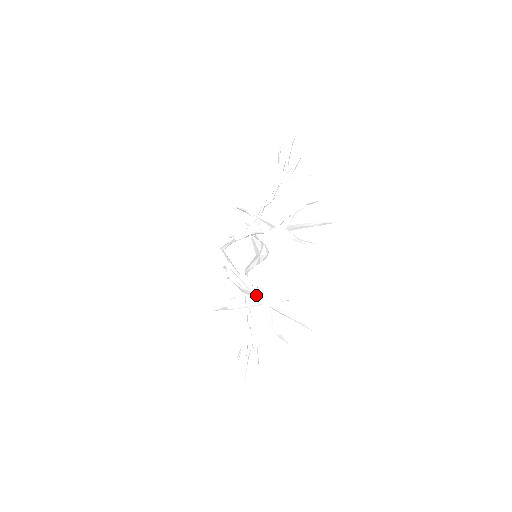
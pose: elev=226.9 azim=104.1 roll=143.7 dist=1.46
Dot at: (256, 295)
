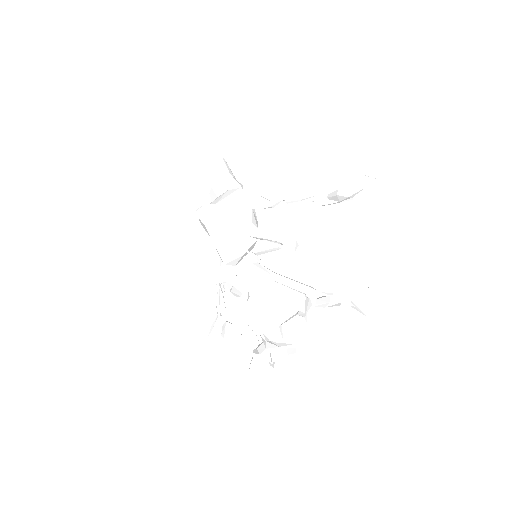
Dot at: (269, 348)
